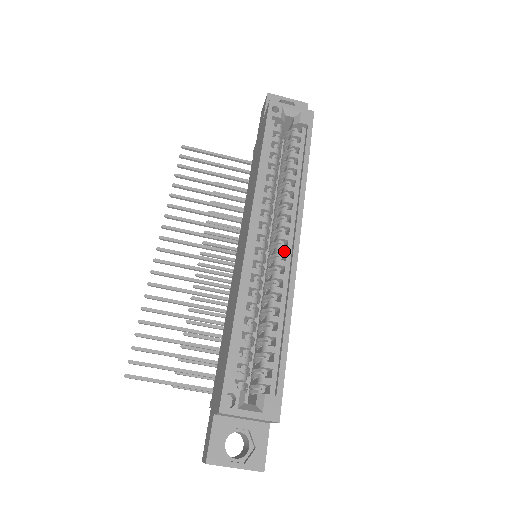
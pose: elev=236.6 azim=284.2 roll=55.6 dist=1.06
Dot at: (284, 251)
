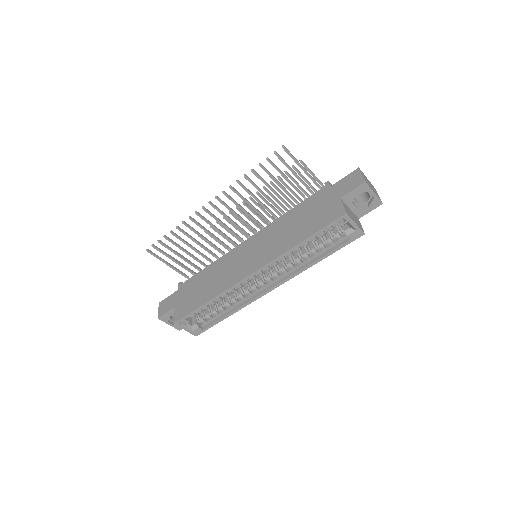
Dot at: (263, 286)
